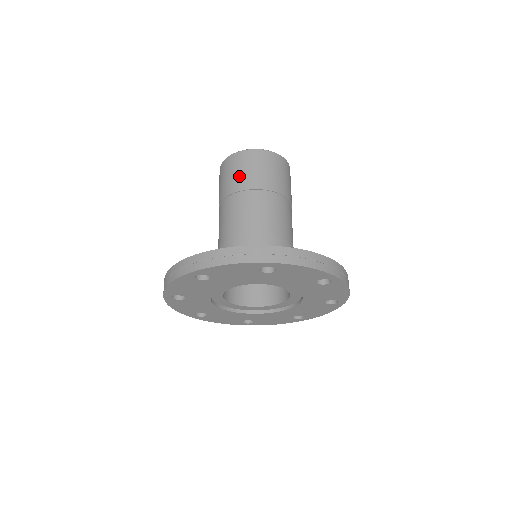
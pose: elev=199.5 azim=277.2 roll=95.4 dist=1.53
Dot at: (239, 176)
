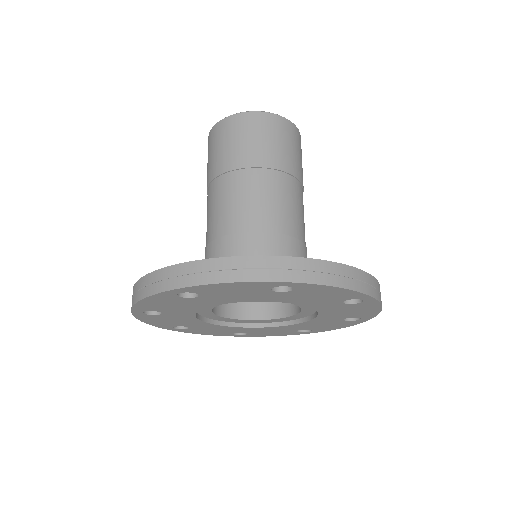
Dot at: (237, 148)
